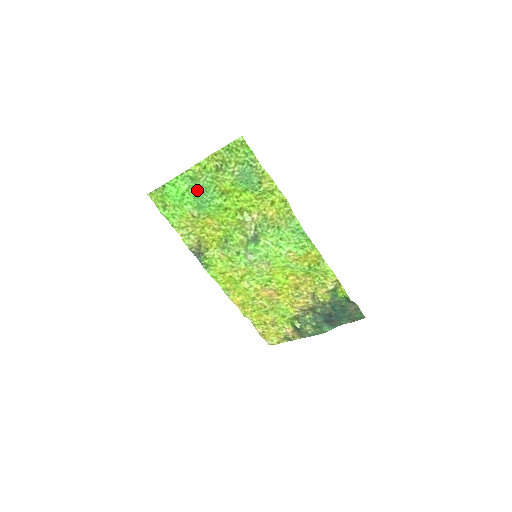
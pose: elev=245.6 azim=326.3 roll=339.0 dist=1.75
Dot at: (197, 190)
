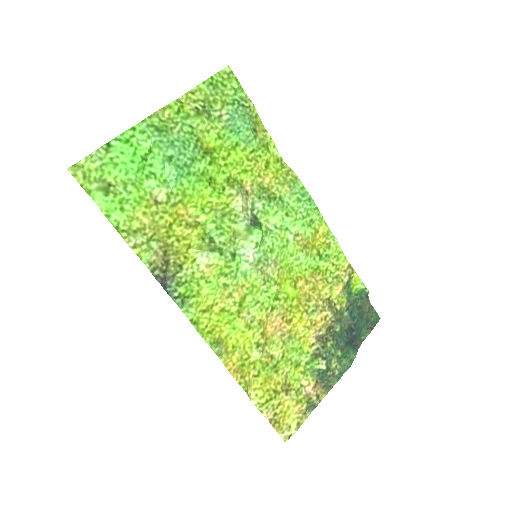
Dot at: (168, 148)
